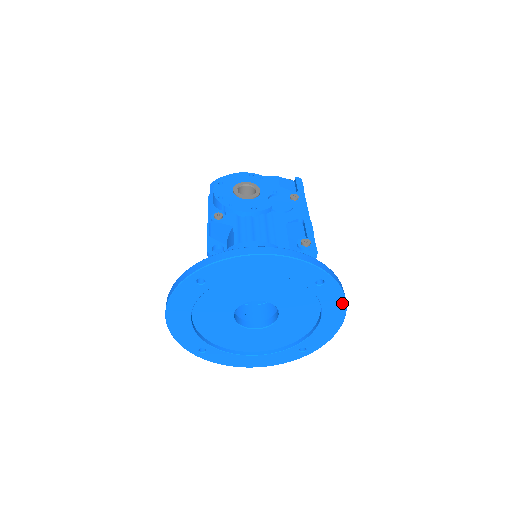
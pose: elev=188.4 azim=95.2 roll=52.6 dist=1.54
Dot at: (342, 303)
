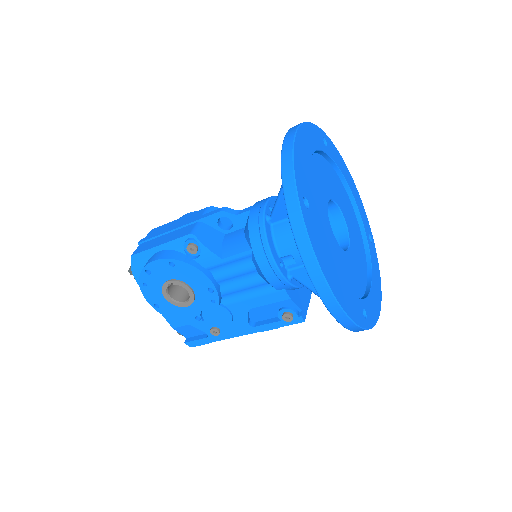
Dot at: (379, 277)
